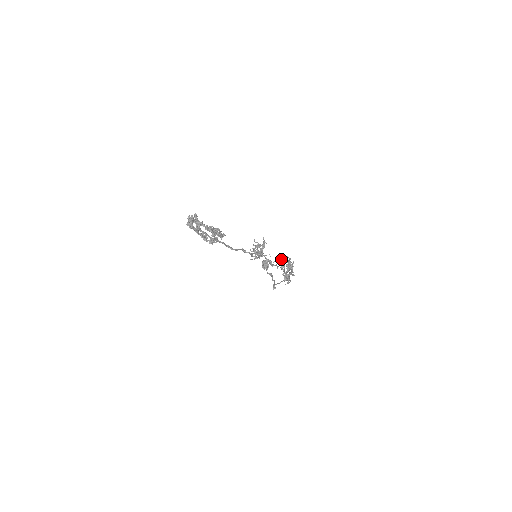
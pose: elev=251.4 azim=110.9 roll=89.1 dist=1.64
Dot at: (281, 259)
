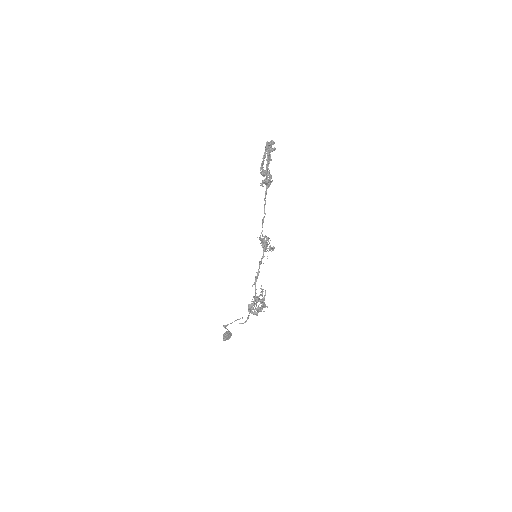
Dot at: (262, 293)
